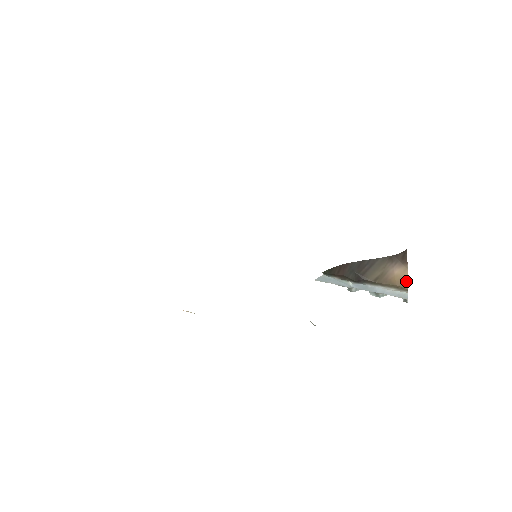
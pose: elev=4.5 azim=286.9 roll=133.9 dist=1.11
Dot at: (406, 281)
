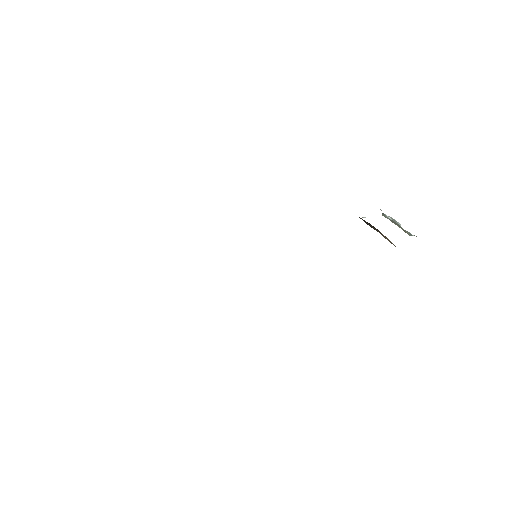
Dot at: (393, 244)
